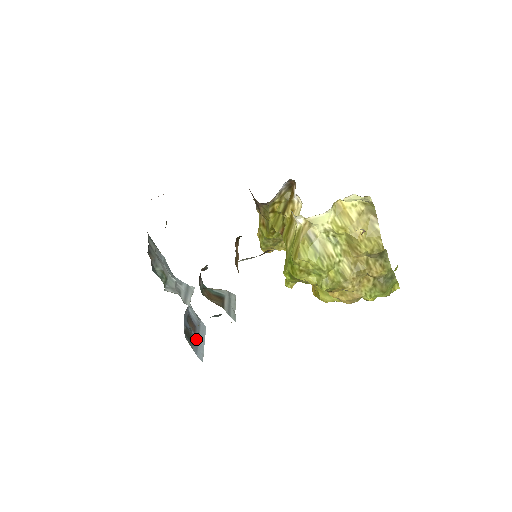
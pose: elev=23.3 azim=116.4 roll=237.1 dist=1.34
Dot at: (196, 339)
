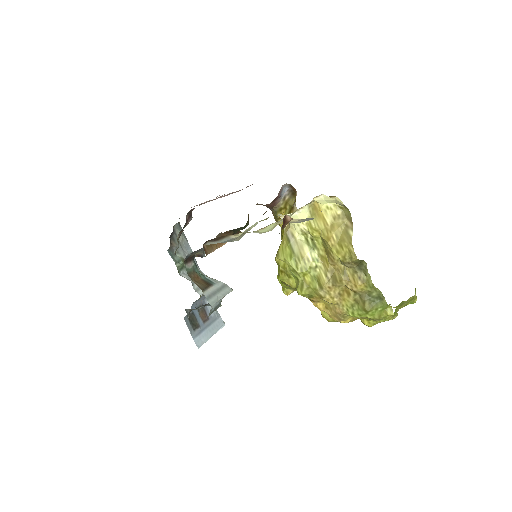
Dot at: (202, 328)
